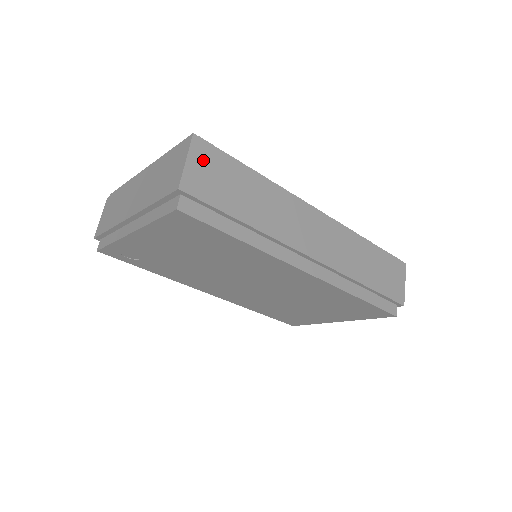
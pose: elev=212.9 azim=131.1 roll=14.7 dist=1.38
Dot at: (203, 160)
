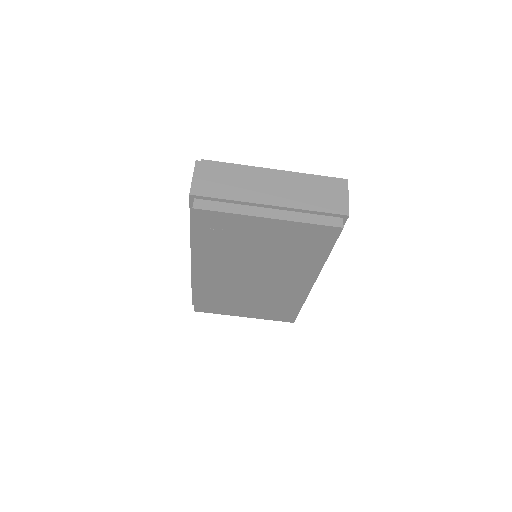
Dot at: occluded
